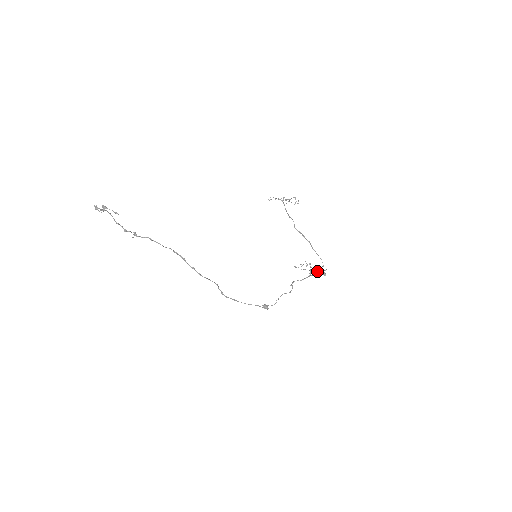
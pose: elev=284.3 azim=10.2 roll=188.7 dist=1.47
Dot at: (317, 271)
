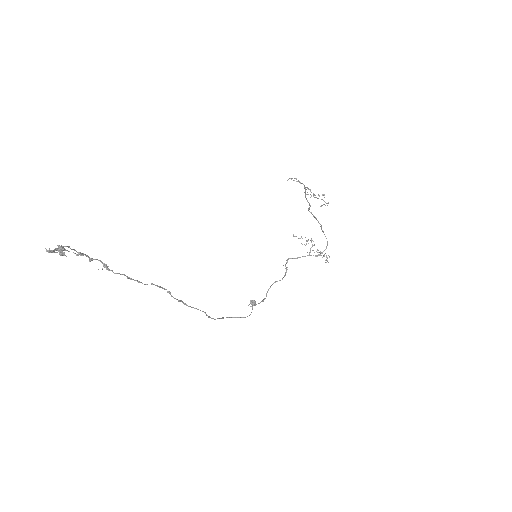
Dot at: (318, 252)
